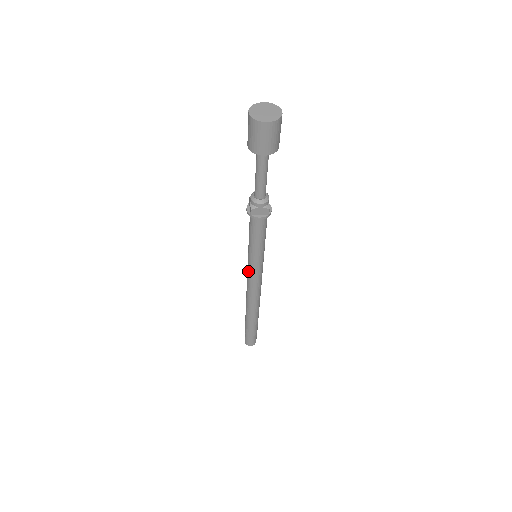
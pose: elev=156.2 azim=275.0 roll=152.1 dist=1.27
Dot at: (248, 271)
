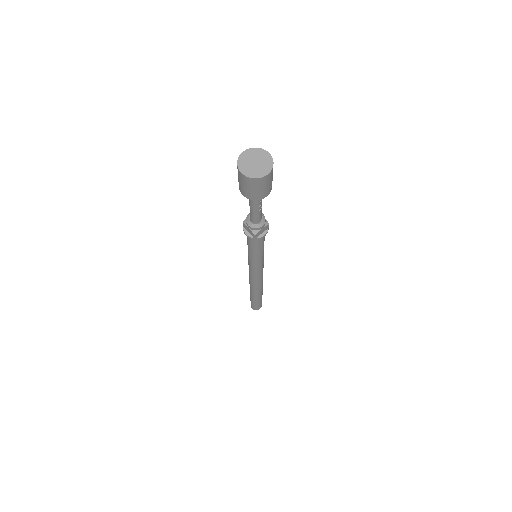
Dot at: occluded
